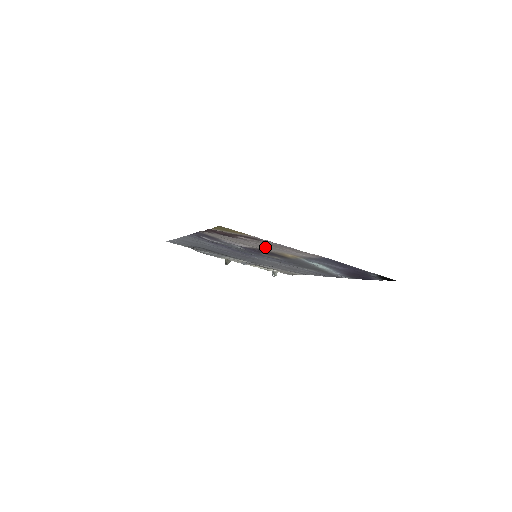
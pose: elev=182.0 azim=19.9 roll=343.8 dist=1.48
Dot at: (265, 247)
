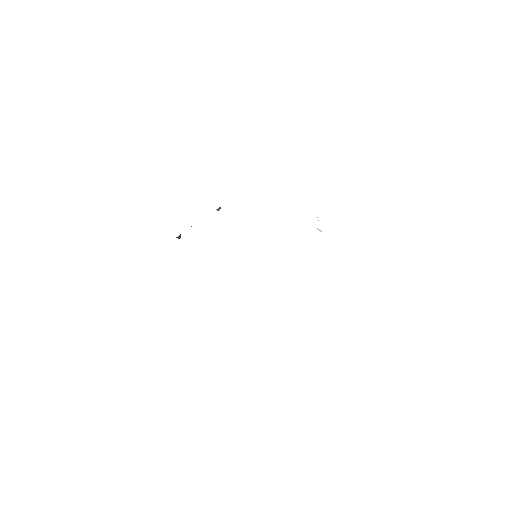
Dot at: occluded
